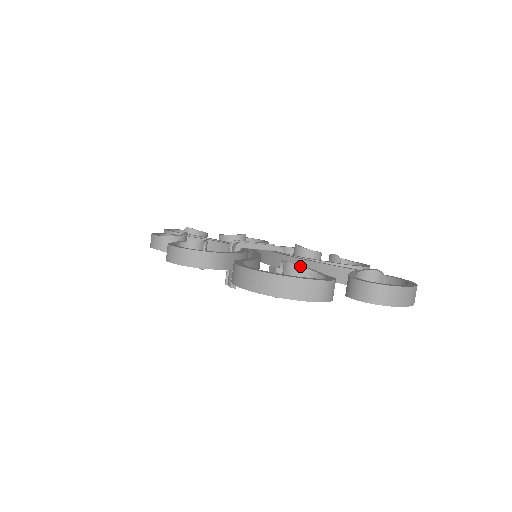
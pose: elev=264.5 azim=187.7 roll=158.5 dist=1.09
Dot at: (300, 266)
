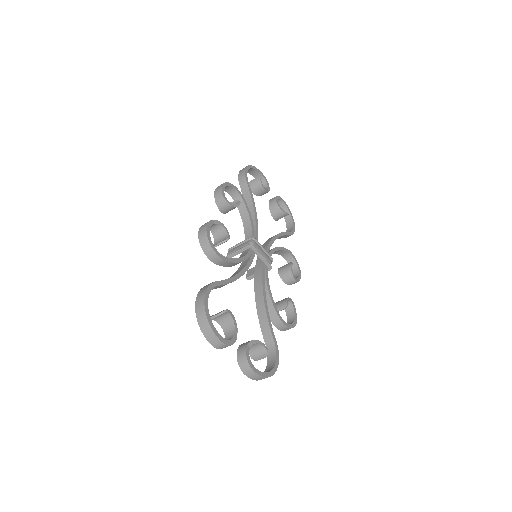
Dot at: (233, 318)
